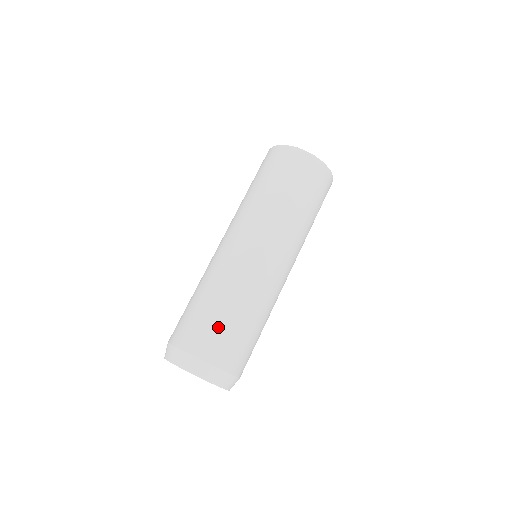
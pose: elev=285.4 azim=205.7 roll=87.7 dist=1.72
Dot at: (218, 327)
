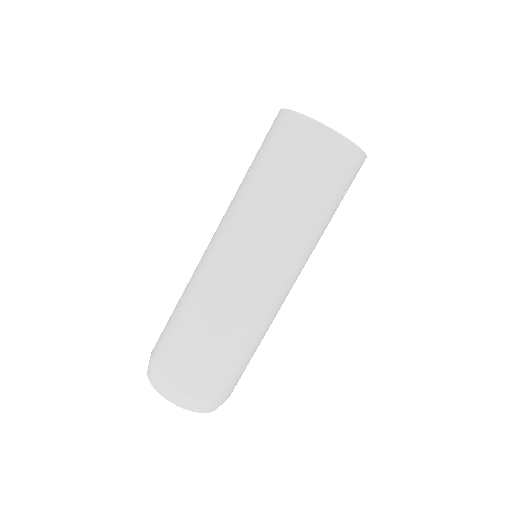
Dot at: (187, 349)
